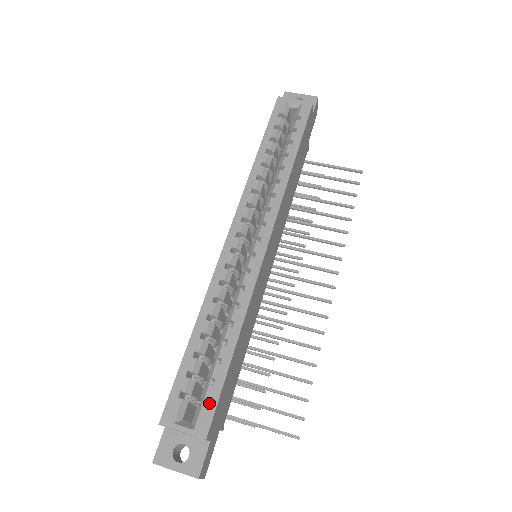
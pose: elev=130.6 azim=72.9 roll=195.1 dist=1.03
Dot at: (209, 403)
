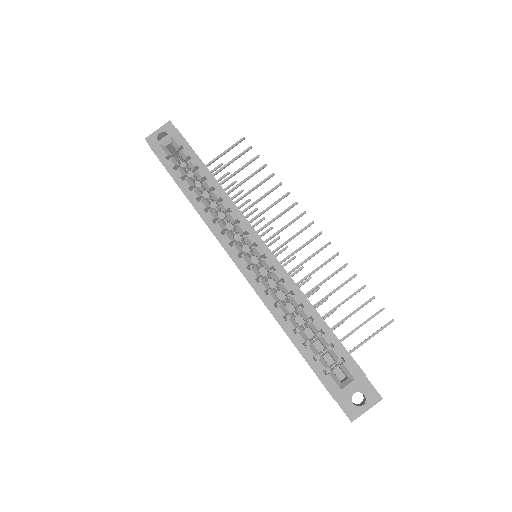
Dot at: (344, 358)
